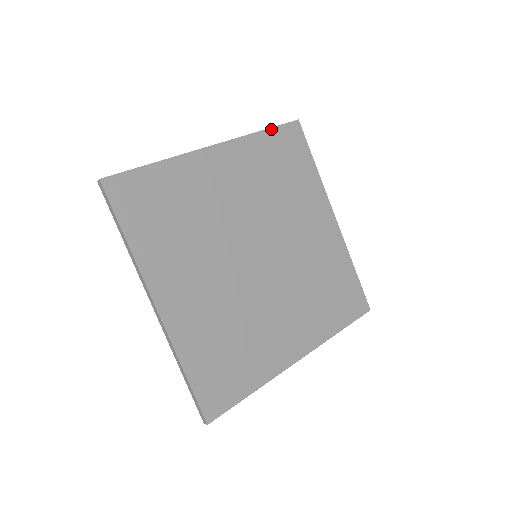
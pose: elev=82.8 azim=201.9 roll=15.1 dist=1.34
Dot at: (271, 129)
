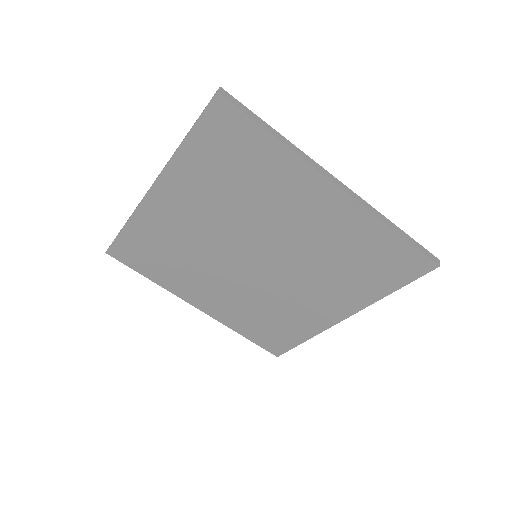
Dot at: (191, 132)
